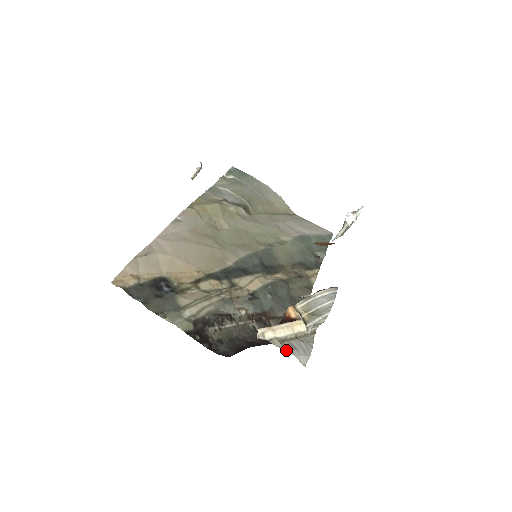
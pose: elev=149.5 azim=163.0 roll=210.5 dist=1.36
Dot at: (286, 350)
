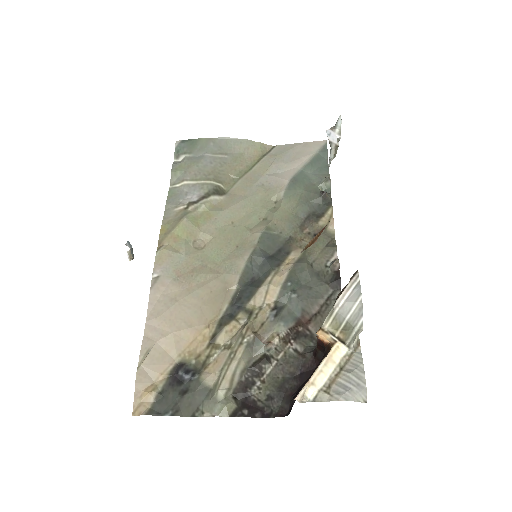
Dot at: occluded
